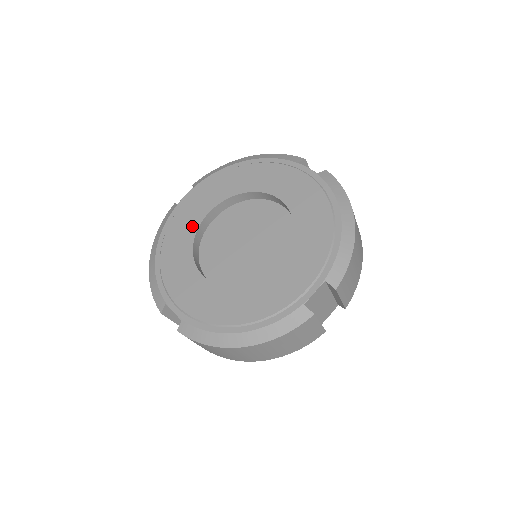
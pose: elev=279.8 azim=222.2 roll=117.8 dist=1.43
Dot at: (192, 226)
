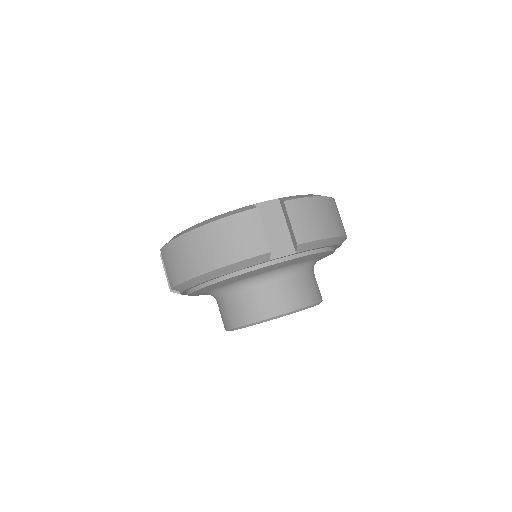
Dot at: occluded
